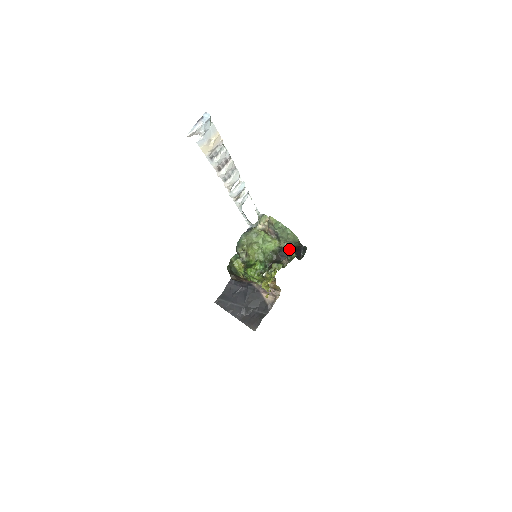
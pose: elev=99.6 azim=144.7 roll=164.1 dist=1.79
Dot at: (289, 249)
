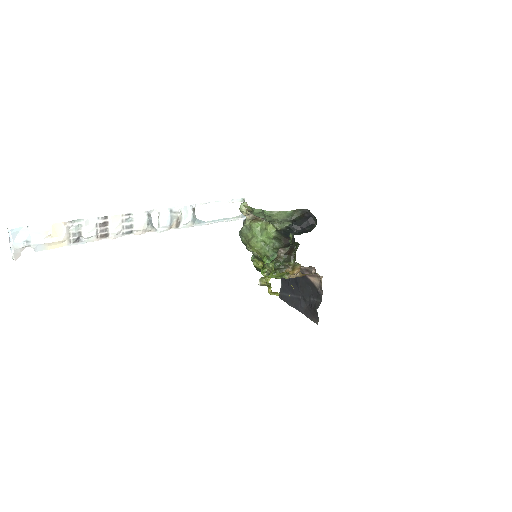
Dot at: (289, 227)
